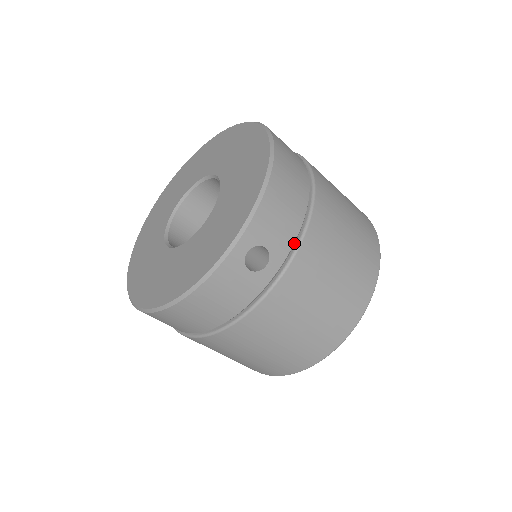
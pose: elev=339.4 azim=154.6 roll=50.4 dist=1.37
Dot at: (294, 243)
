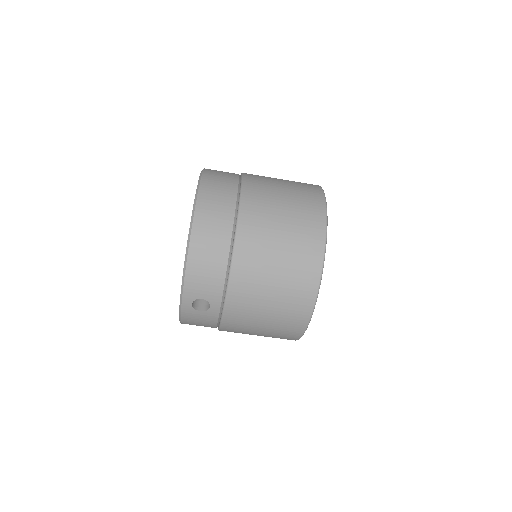
Dot at: (224, 289)
